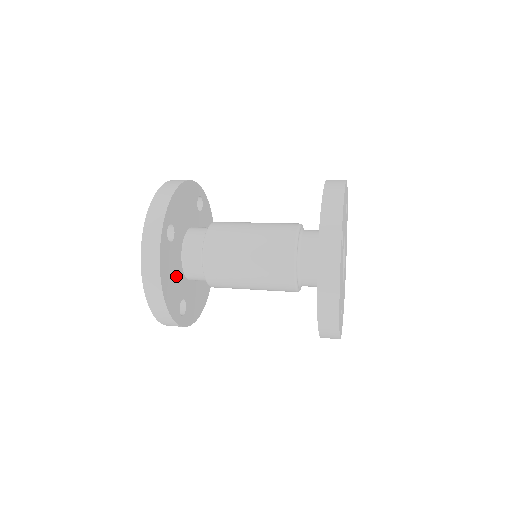
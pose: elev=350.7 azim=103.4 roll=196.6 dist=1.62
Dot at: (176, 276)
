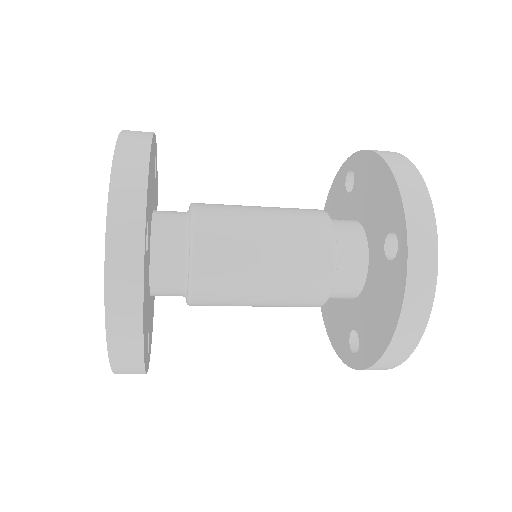
Dot at: (147, 302)
